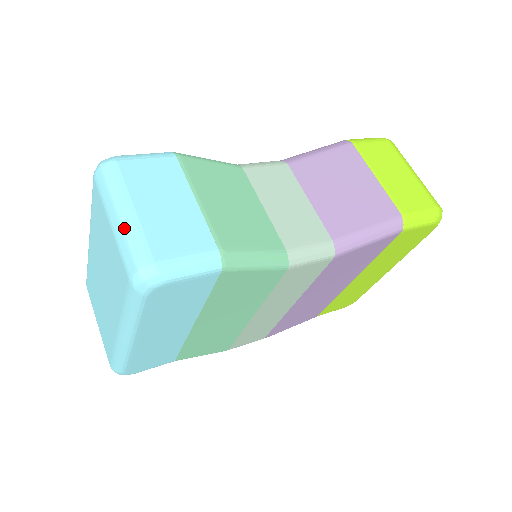
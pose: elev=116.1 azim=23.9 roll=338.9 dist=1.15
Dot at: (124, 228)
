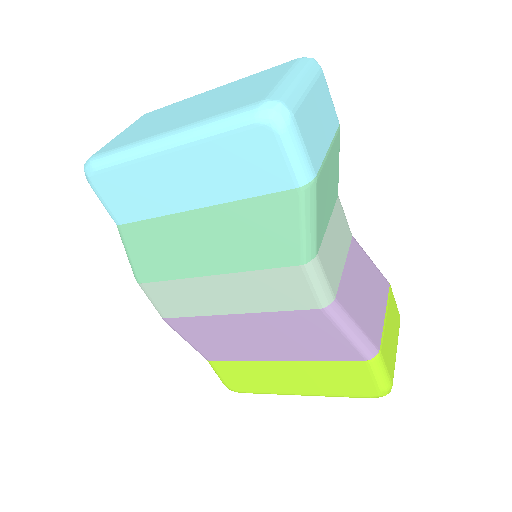
Dot at: (296, 84)
